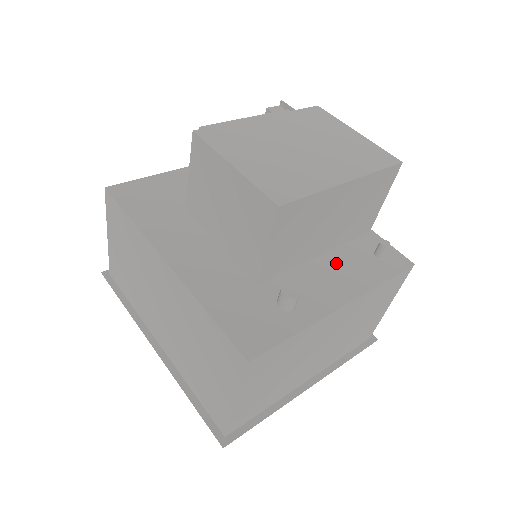
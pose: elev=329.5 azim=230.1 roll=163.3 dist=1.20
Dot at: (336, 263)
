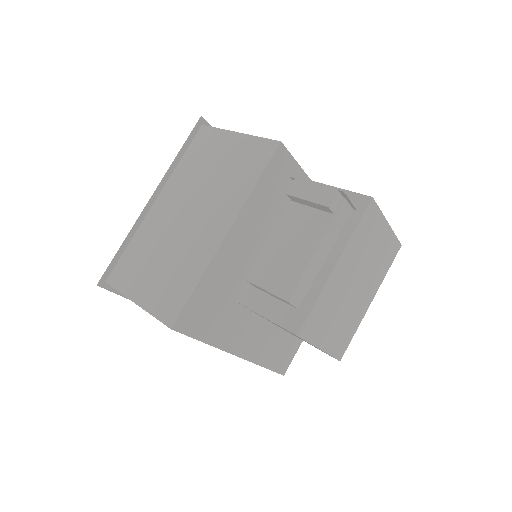
Dot at: occluded
